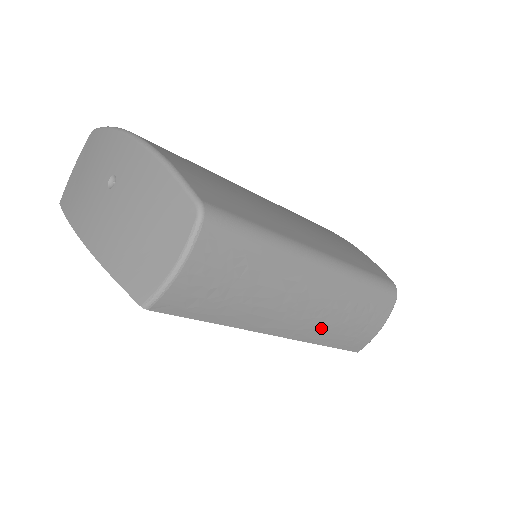
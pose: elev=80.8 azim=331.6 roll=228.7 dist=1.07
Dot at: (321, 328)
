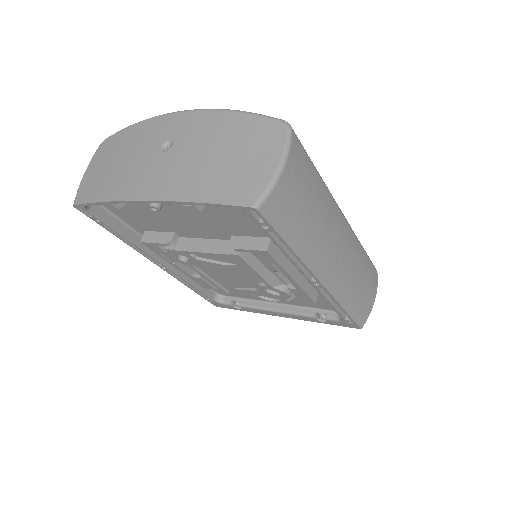
Dot at: (346, 283)
